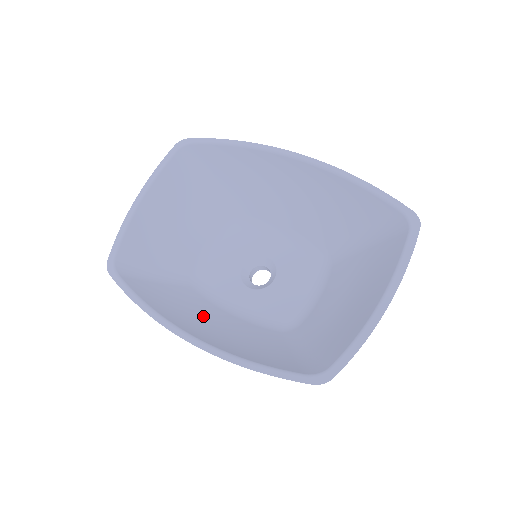
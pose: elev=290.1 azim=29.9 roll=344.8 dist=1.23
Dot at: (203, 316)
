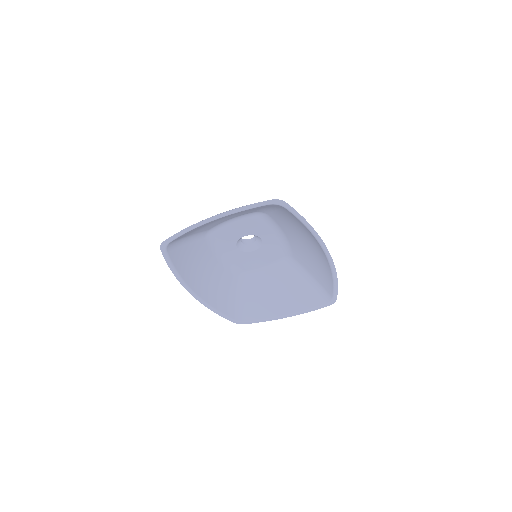
Dot at: (203, 268)
